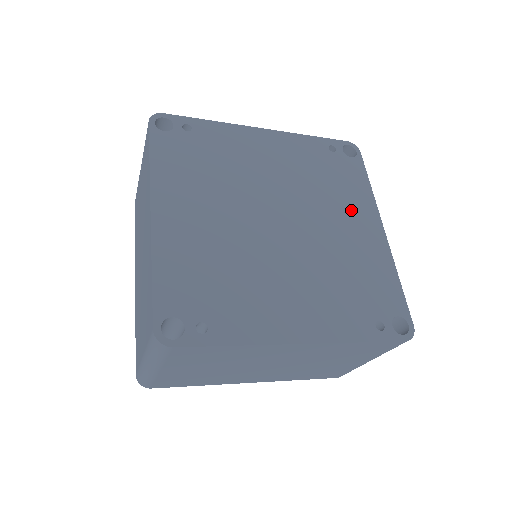
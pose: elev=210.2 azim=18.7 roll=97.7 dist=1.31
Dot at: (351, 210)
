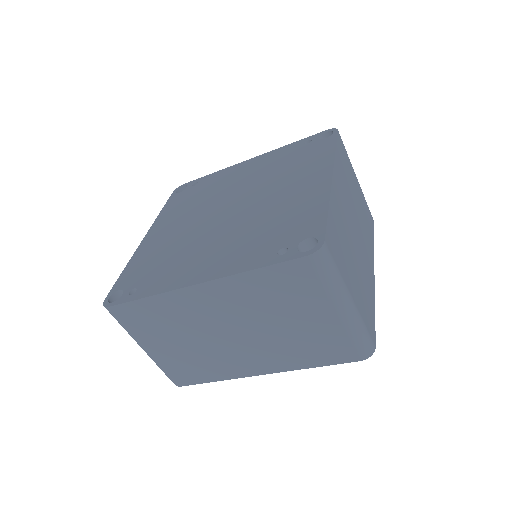
Dot at: (302, 175)
